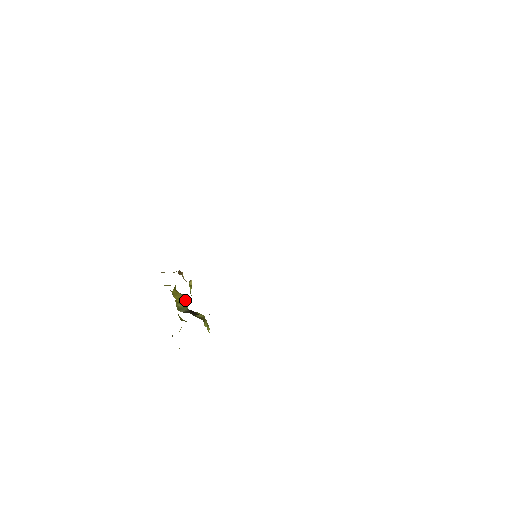
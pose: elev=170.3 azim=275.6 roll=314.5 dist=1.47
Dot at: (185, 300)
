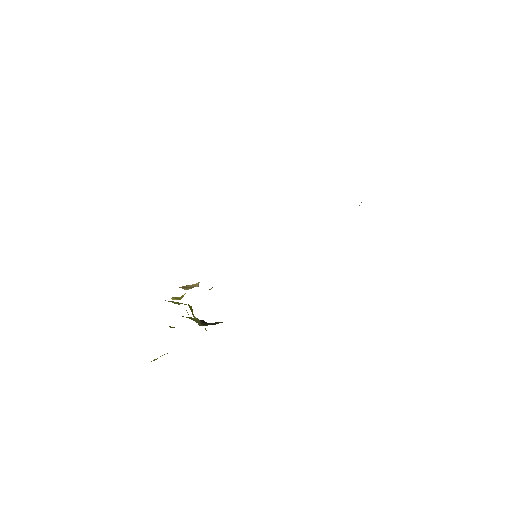
Dot at: occluded
